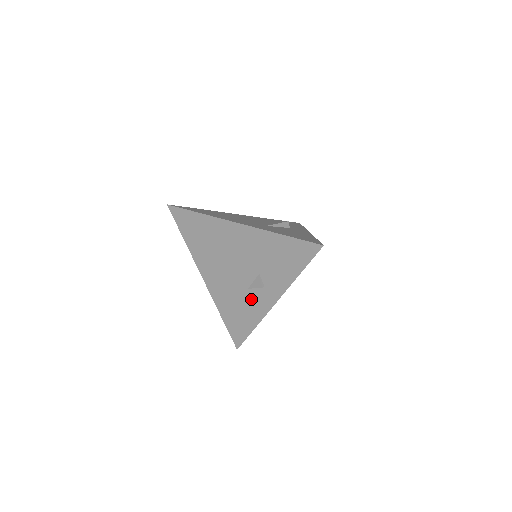
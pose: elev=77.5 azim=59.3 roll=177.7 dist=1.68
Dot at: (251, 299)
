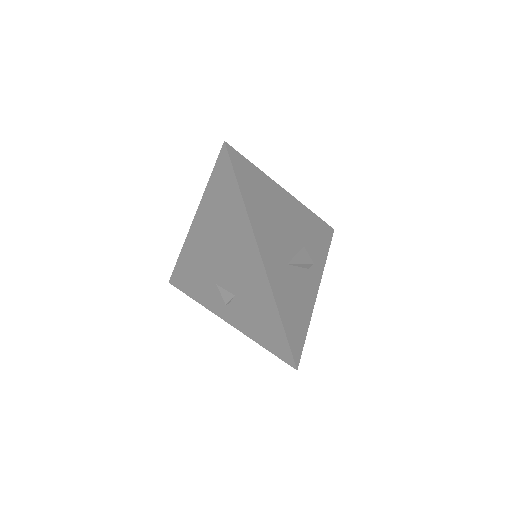
Dot at: (211, 290)
